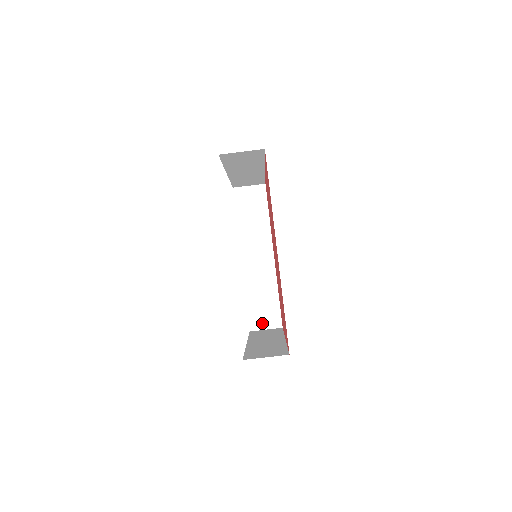
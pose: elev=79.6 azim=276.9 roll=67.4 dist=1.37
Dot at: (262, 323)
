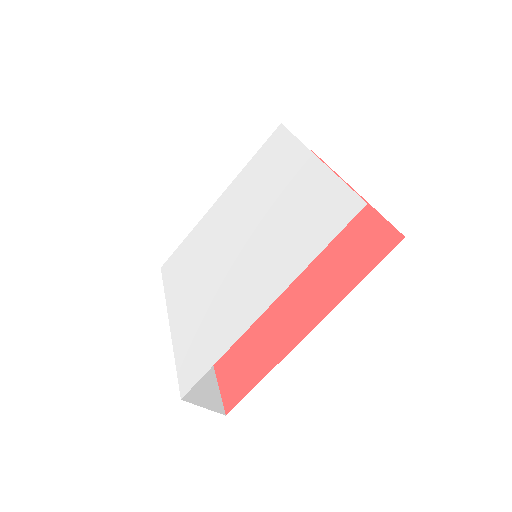
Dot at: occluded
